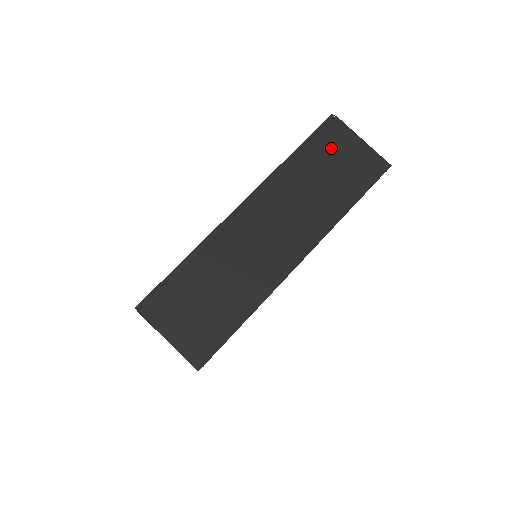
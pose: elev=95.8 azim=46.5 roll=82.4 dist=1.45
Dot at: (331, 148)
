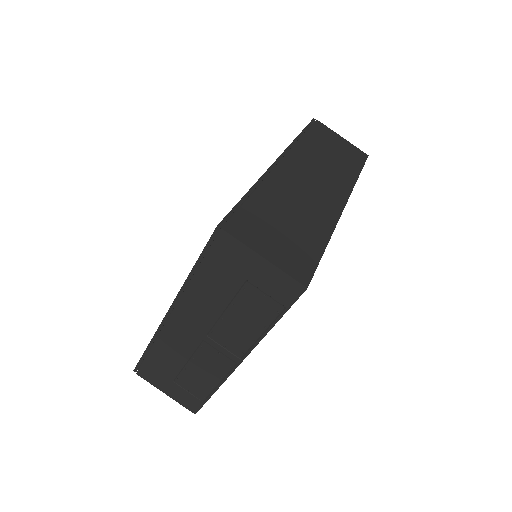
Dot at: (324, 137)
